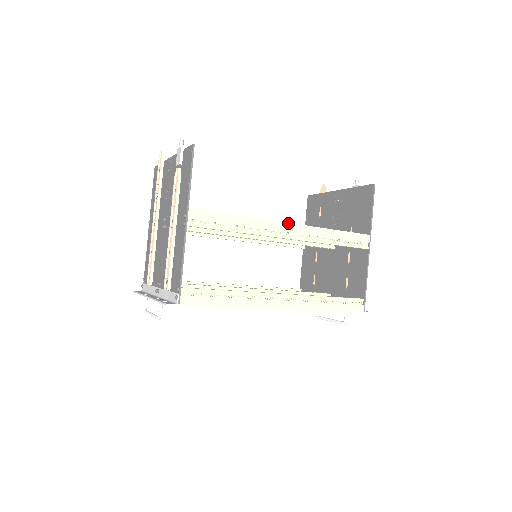
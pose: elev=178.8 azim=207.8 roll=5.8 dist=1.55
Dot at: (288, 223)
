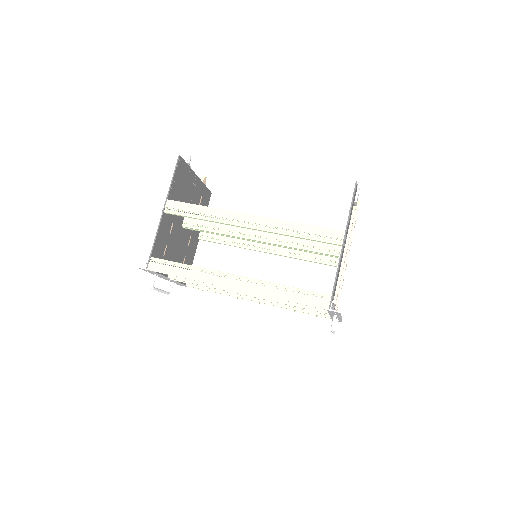
Dot at: (250, 214)
